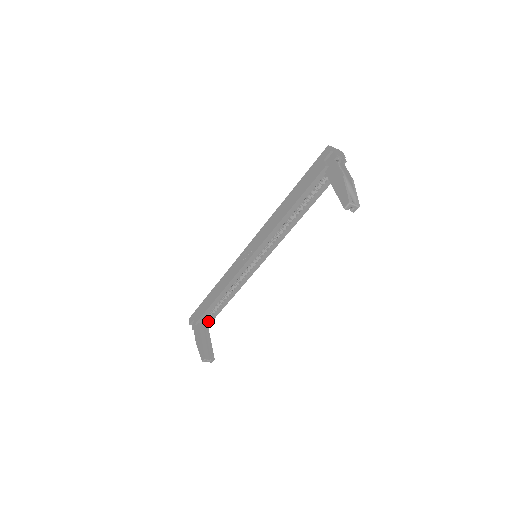
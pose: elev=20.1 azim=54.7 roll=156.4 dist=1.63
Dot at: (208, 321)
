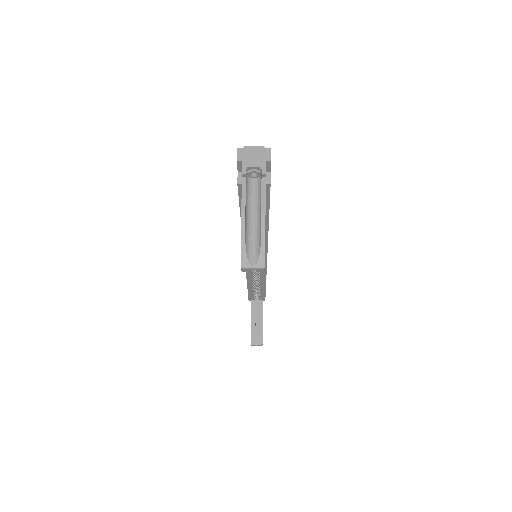
Dot at: (261, 298)
